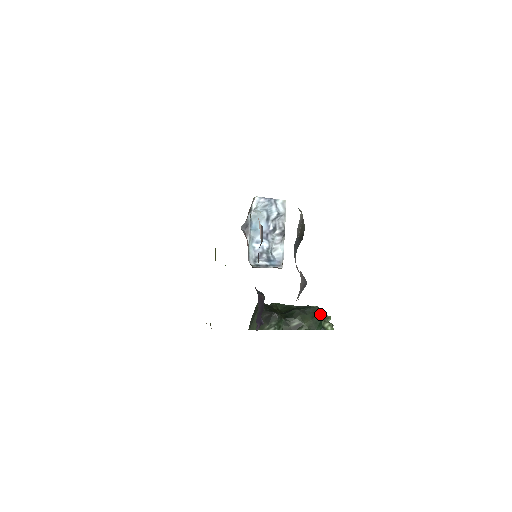
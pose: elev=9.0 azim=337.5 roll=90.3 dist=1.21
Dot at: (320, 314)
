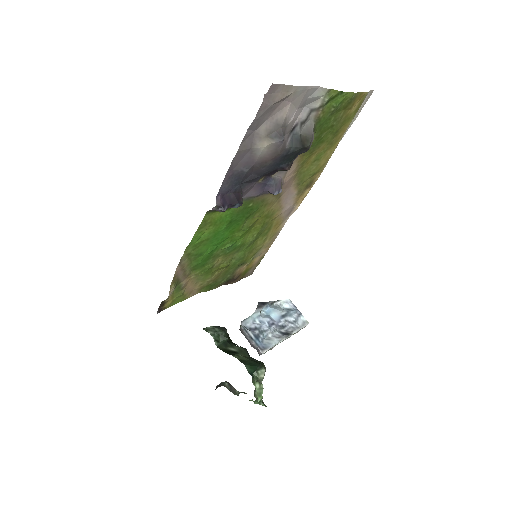
Dot at: (261, 365)
